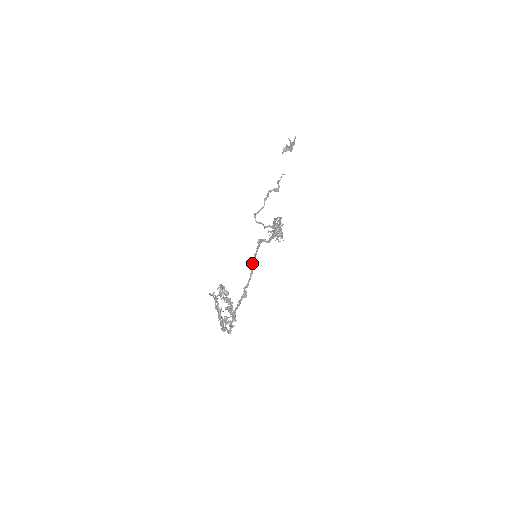
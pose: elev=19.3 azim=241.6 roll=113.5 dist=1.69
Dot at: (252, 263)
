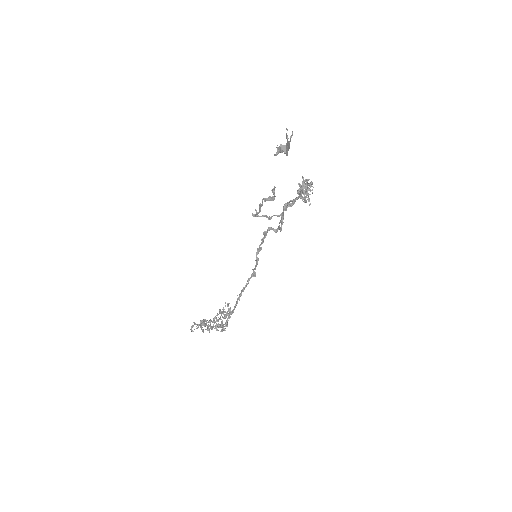
Dot at: (257, 253)
